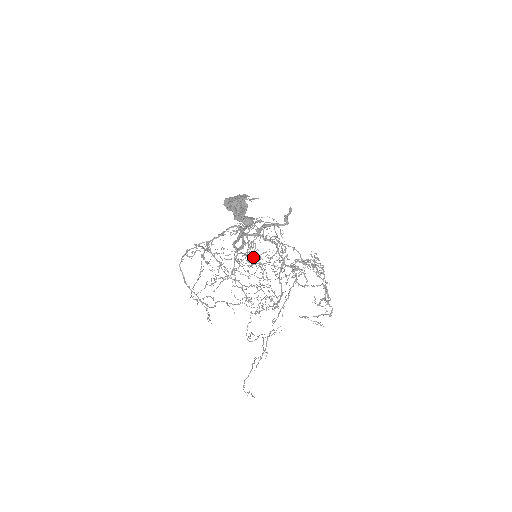
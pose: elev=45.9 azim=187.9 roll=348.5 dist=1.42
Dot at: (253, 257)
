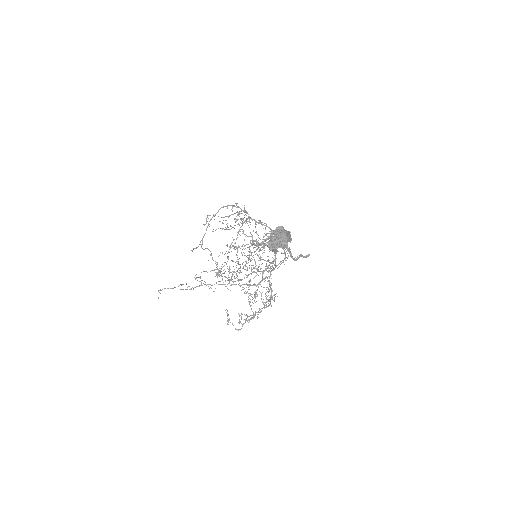
Dot at: occluded
